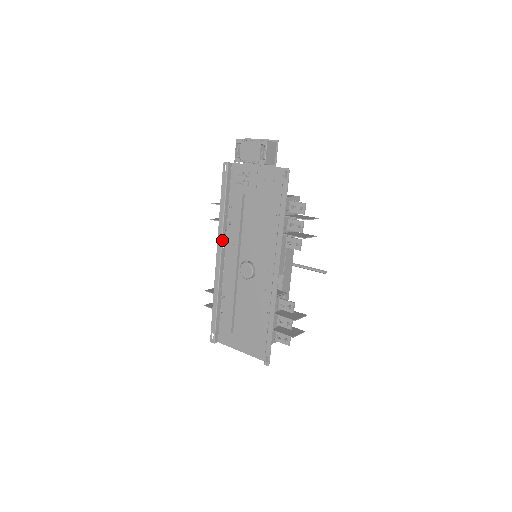
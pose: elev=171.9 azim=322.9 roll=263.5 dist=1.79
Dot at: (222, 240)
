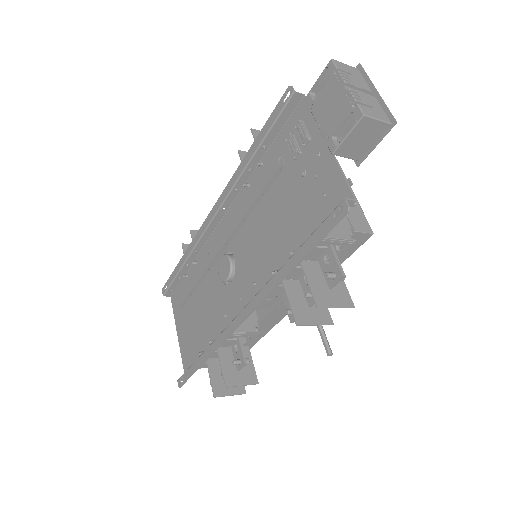
Dot at: (225, 199)
